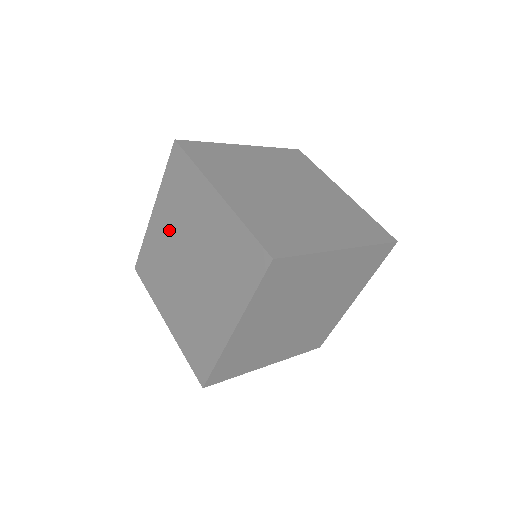
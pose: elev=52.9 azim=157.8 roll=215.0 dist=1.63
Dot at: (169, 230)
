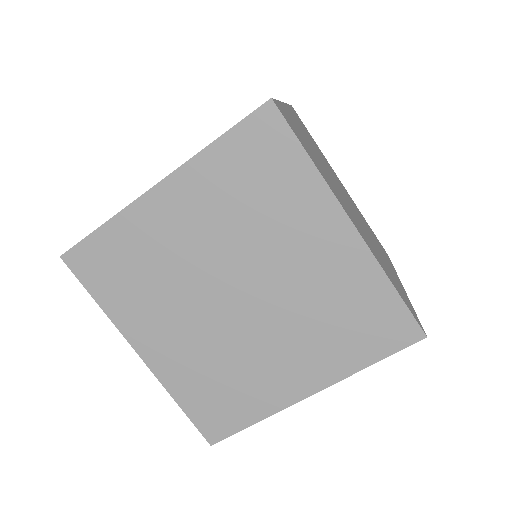
Dot at: (200, 232)
